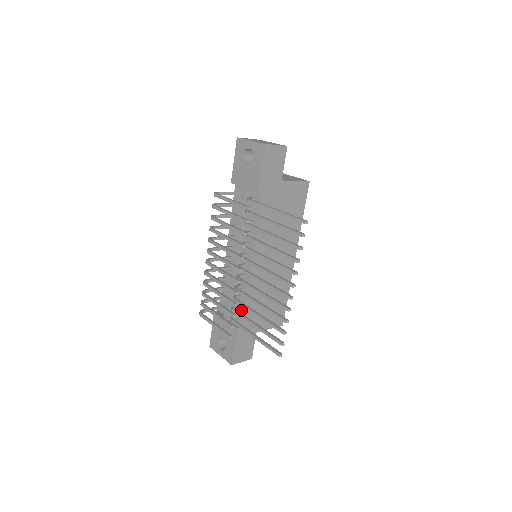
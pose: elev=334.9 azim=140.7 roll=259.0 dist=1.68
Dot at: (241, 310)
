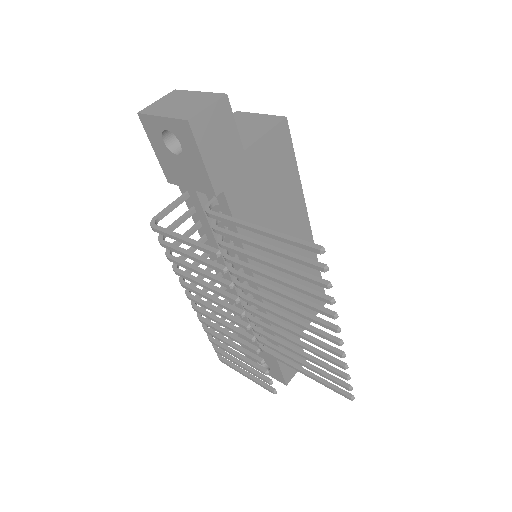
Dot at: occluded
